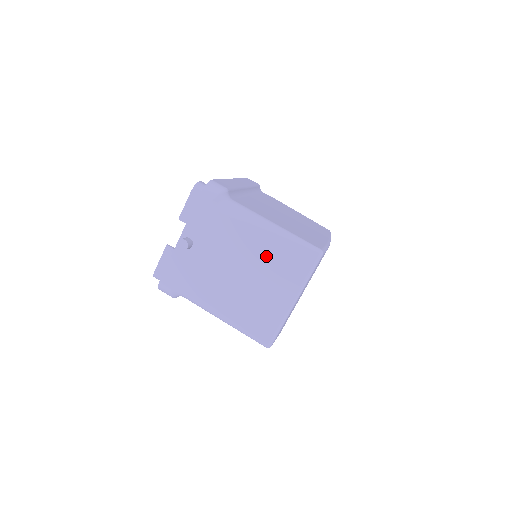
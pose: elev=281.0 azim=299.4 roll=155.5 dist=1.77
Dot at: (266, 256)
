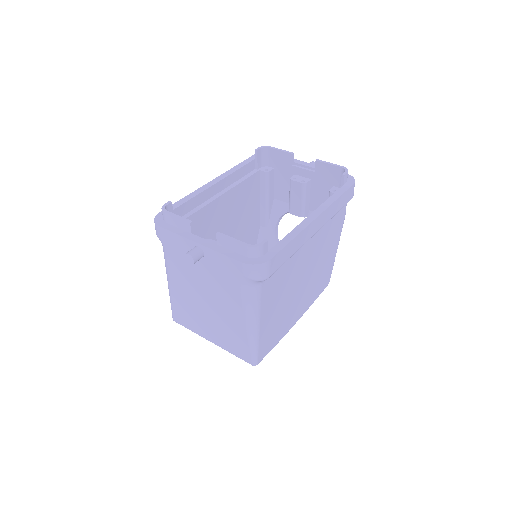
Dot at: (229, 324)
